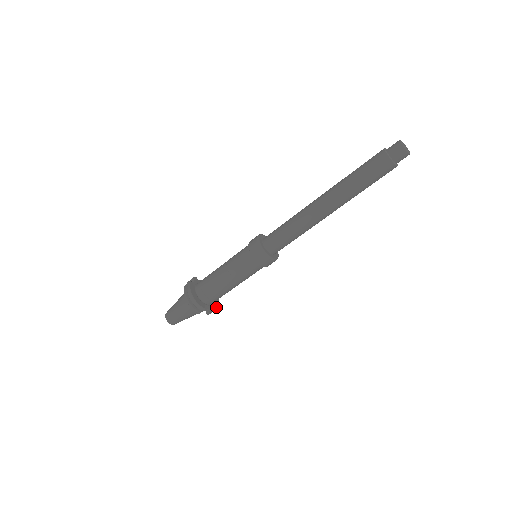
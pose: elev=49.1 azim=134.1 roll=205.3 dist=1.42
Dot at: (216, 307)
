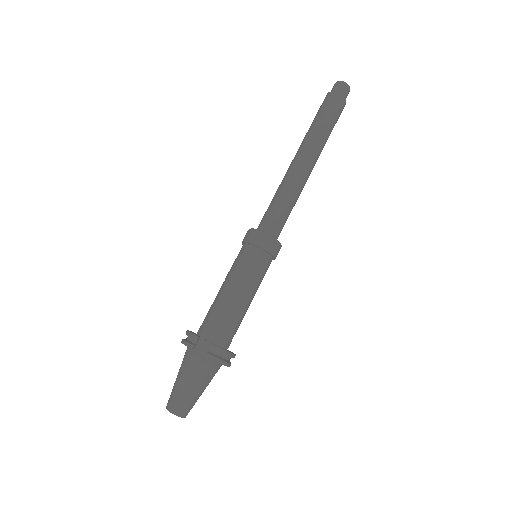
Dot at: (220, 347)
